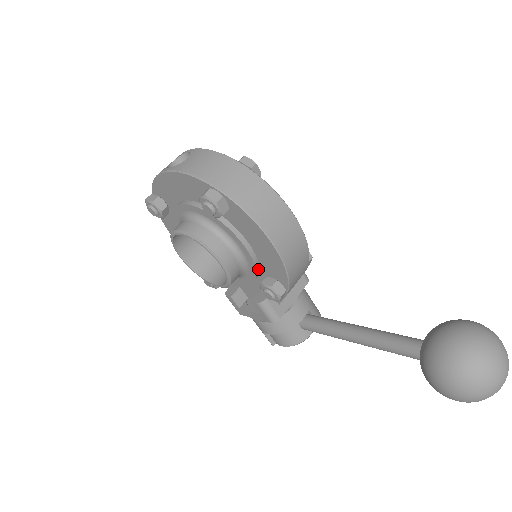
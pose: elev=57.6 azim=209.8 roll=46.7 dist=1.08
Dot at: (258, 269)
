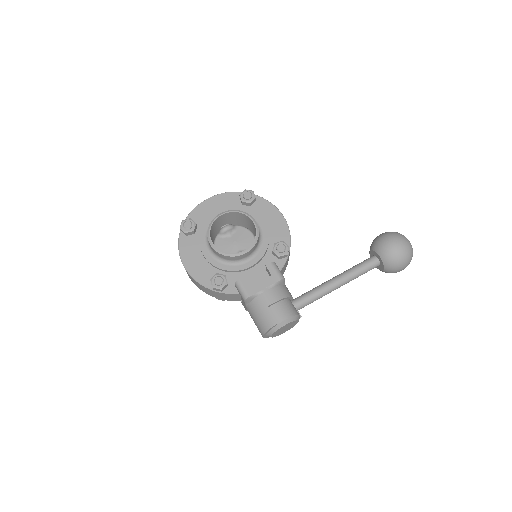
Dot at: (268, 242)
